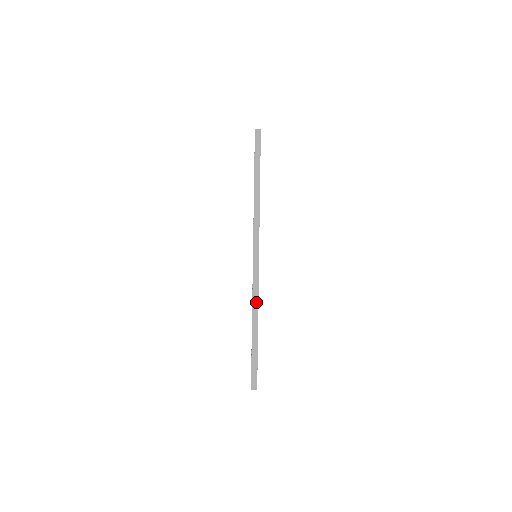
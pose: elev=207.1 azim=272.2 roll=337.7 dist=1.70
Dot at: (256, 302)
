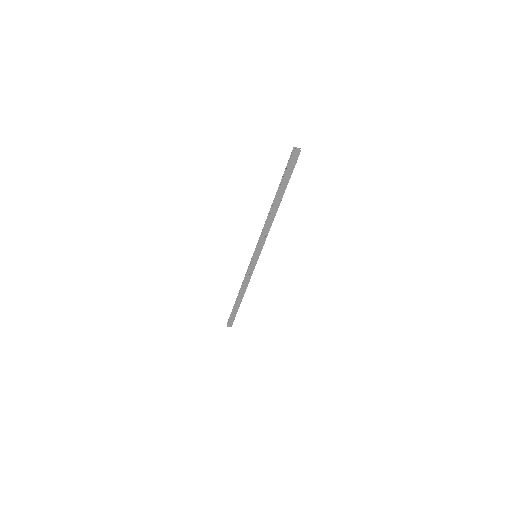
Dot at: (246, 285)
